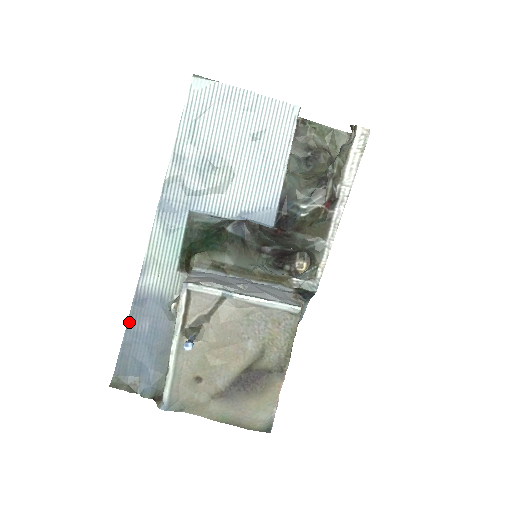
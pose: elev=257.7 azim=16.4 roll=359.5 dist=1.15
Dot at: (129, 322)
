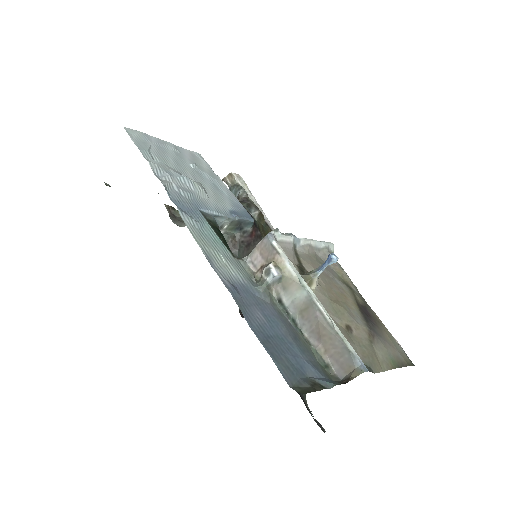
Dot at: (245, 316)
